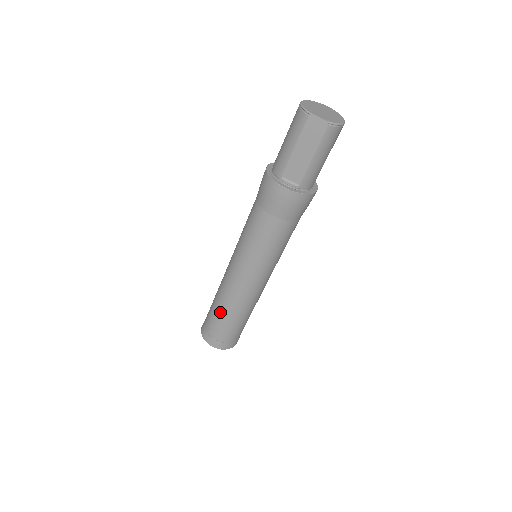
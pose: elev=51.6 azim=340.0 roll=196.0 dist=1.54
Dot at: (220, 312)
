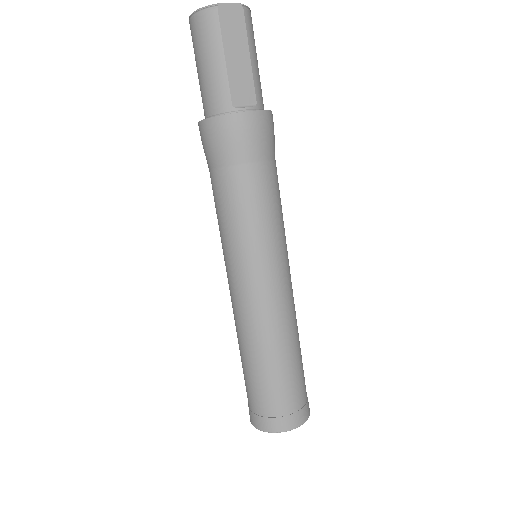
Dot at: (271, 365)
